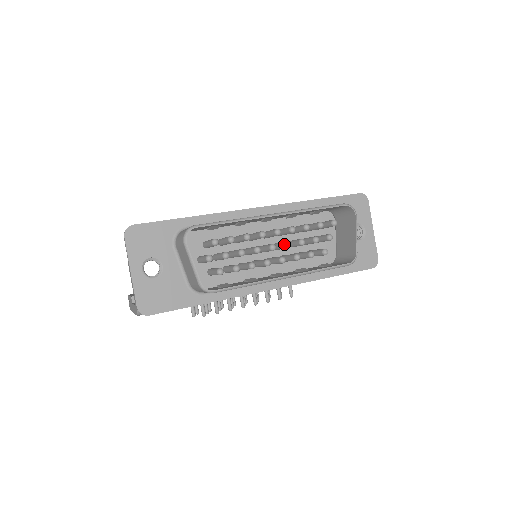
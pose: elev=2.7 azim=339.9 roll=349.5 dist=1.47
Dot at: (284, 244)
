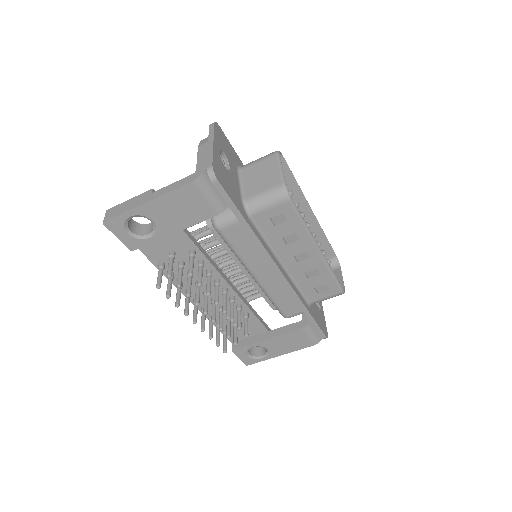
Dot at: occluded
